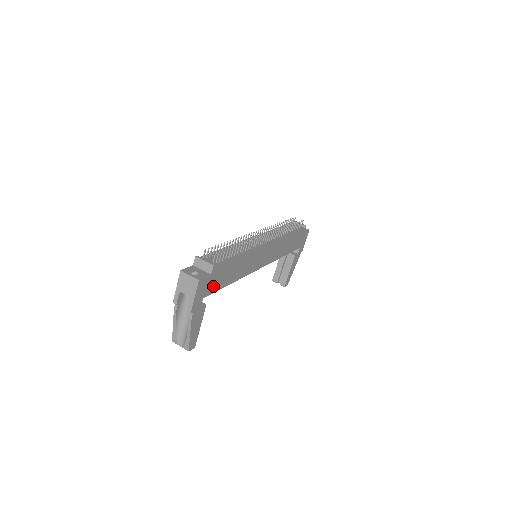
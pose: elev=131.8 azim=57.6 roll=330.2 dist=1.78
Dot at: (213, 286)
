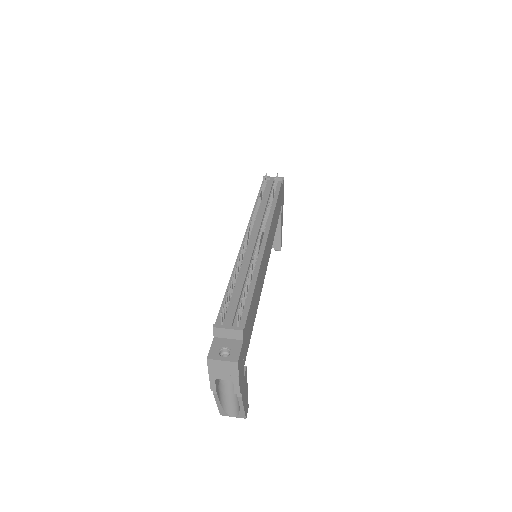
Dot at: (246, 345)
